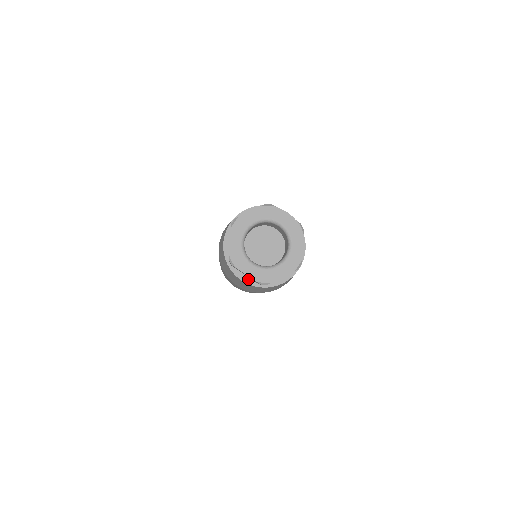
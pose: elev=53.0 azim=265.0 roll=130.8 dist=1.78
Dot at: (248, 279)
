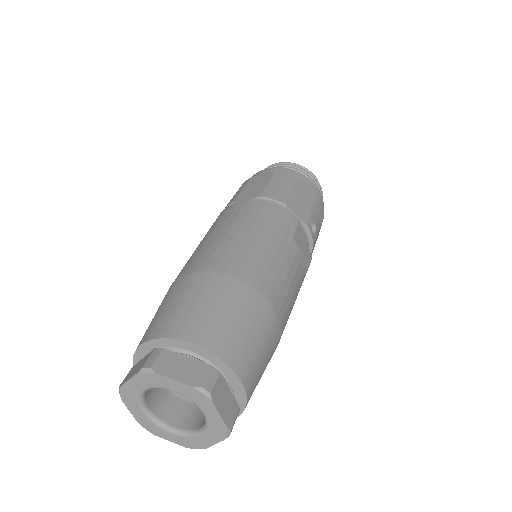
Dot at: occluded
